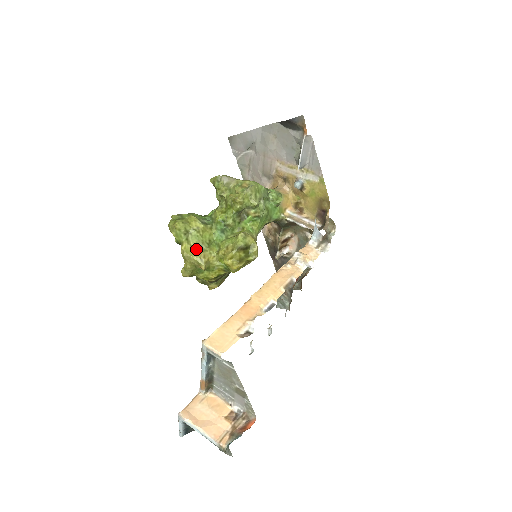
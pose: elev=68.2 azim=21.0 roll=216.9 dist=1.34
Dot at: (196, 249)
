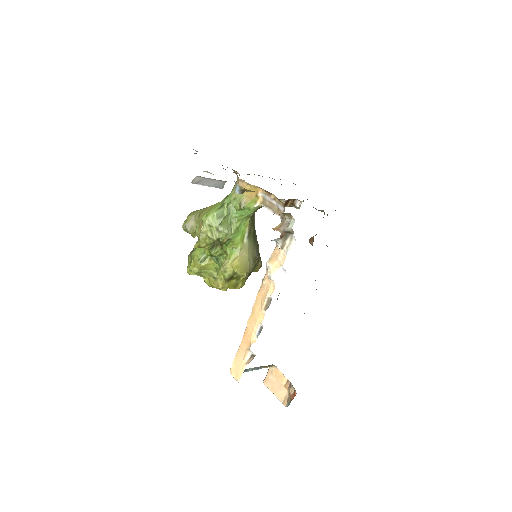
Dot at: (211, 281)
